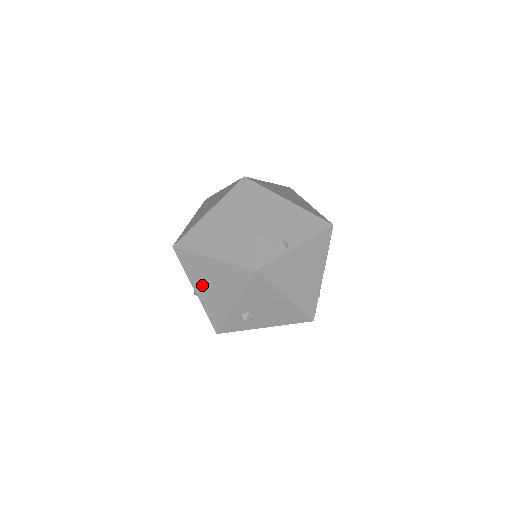
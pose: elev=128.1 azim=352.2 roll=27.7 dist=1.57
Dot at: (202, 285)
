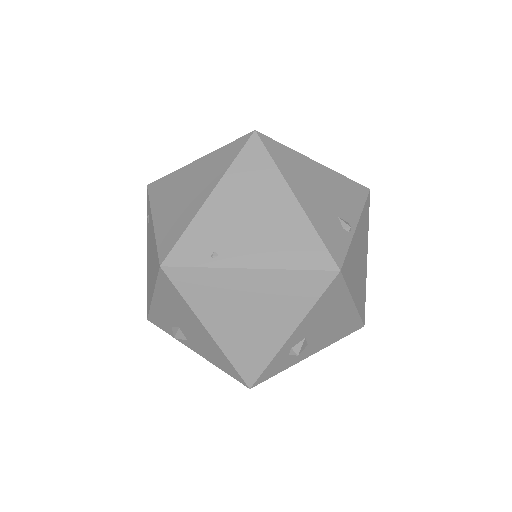
Dot at: (225, 318)
